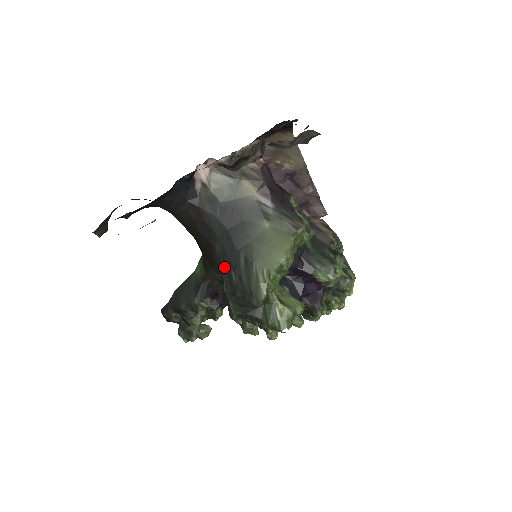
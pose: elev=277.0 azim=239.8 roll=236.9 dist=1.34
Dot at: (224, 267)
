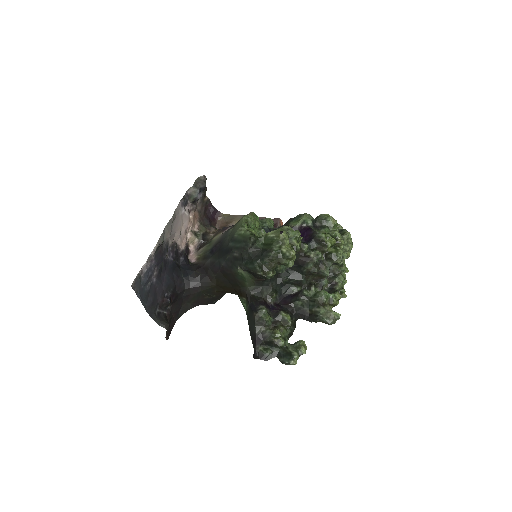
Dot at: (232, 262)
